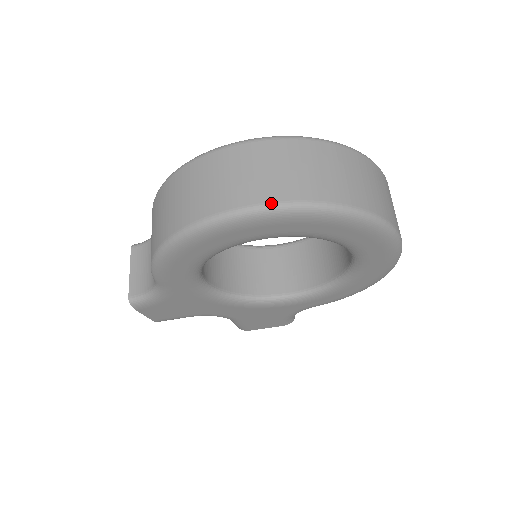
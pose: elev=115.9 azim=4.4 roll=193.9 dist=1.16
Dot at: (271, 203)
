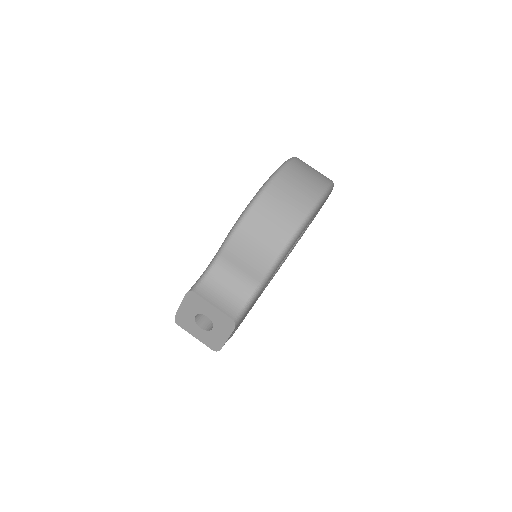
Dot at: (329, 184)
